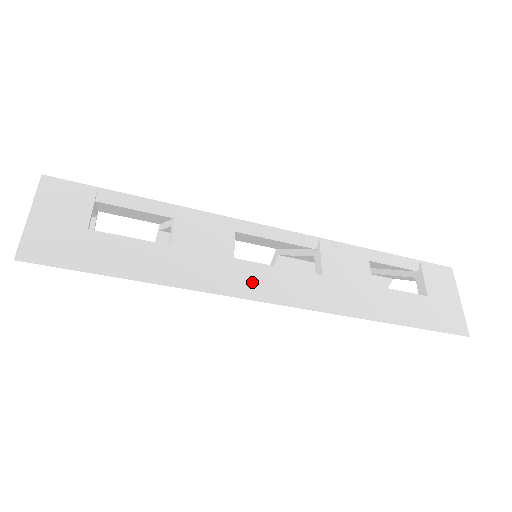
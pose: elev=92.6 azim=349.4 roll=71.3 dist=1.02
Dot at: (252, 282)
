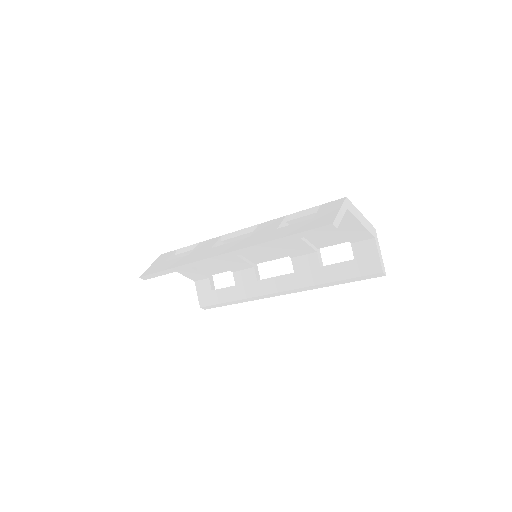
Dot at: (213, 253)
